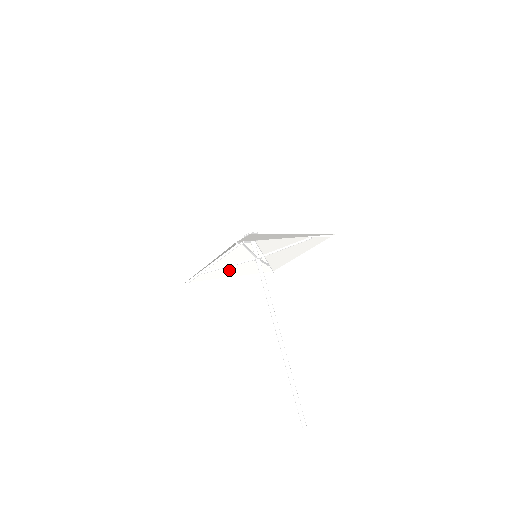
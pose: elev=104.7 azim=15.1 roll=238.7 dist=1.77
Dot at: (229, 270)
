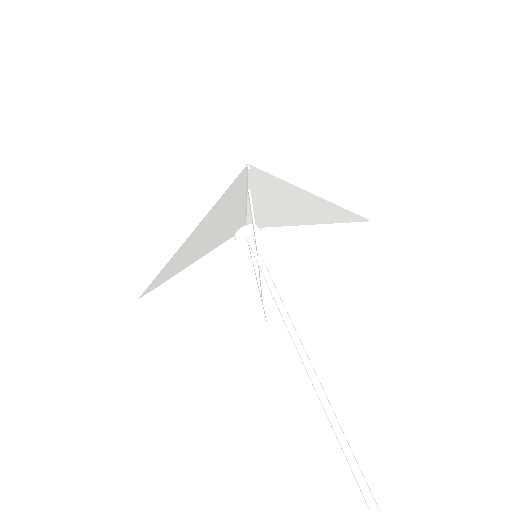
Dot at: (207, 295)
